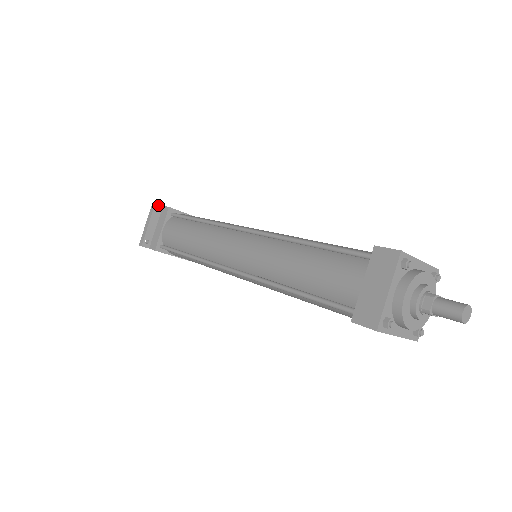
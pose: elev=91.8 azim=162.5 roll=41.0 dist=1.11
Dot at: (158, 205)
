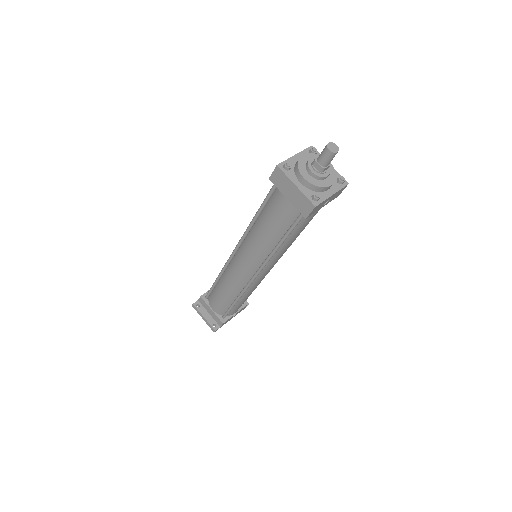
Dot at: (195, 303)
